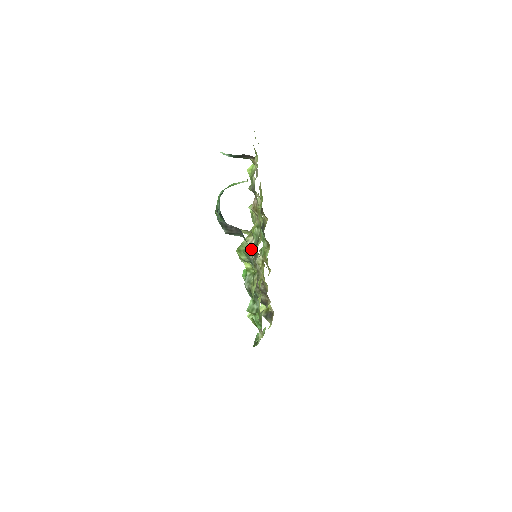
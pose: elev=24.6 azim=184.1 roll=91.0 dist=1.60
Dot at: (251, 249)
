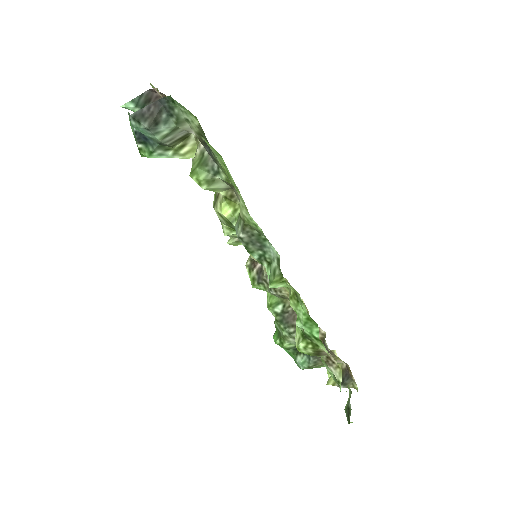
Dot at: (204, 154)
